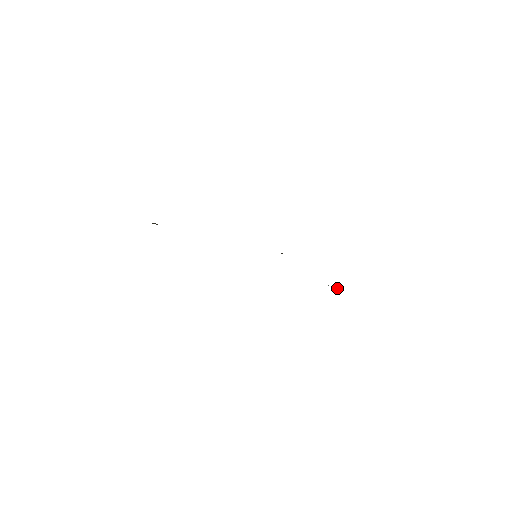
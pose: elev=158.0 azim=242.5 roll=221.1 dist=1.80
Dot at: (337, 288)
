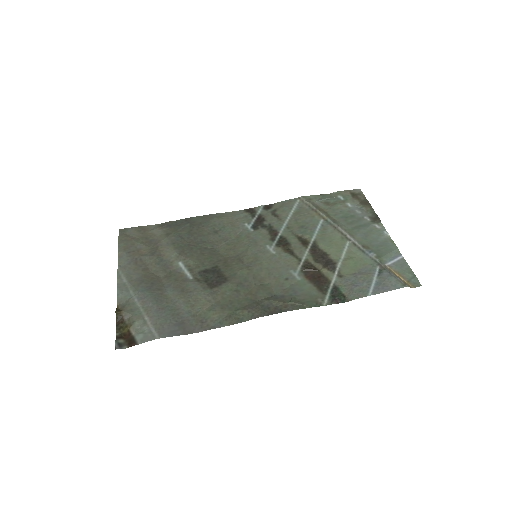
Dot at: (327, 199)
